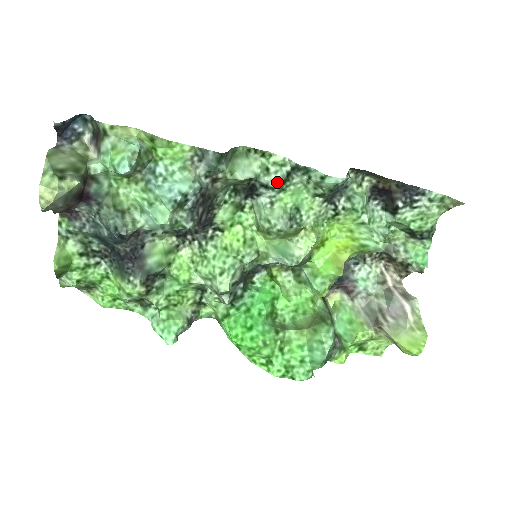
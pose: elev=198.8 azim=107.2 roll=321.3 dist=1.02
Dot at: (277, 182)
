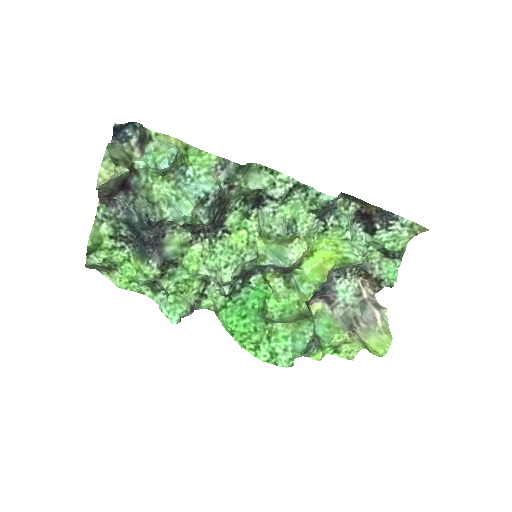
Dot at: (281, 194)
